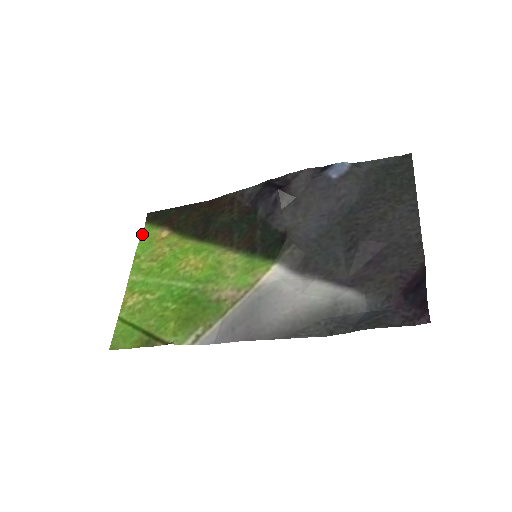
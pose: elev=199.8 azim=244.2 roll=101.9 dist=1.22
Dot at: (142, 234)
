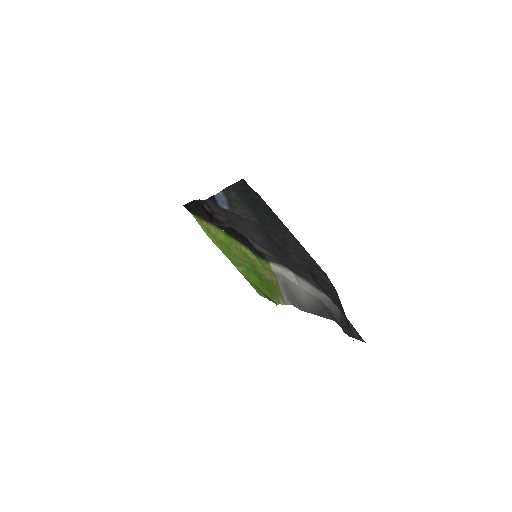
Dot at: occluded
